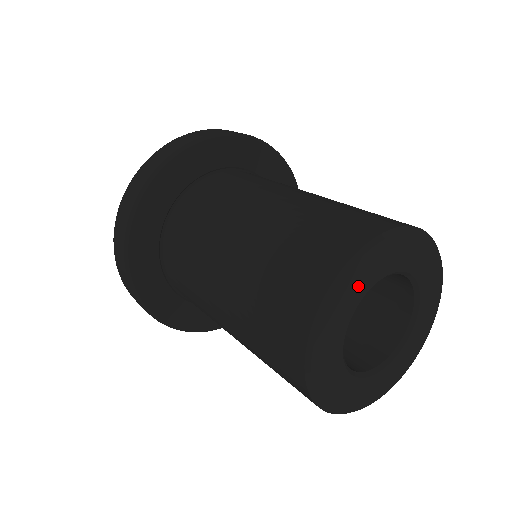
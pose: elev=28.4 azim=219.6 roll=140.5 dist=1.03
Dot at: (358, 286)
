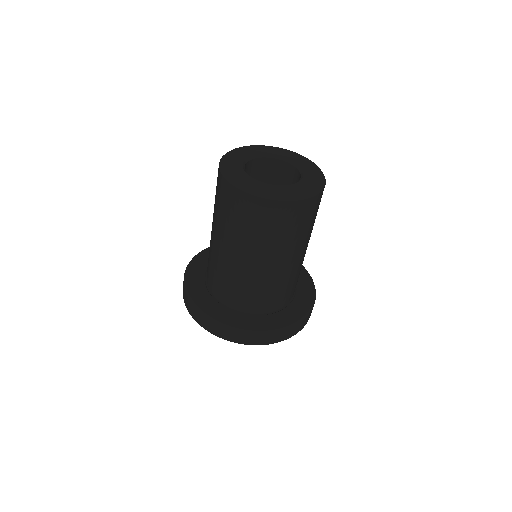
Dot at: (236, 158)
